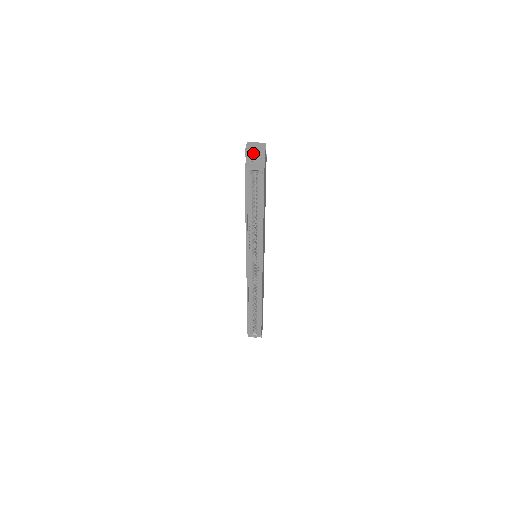
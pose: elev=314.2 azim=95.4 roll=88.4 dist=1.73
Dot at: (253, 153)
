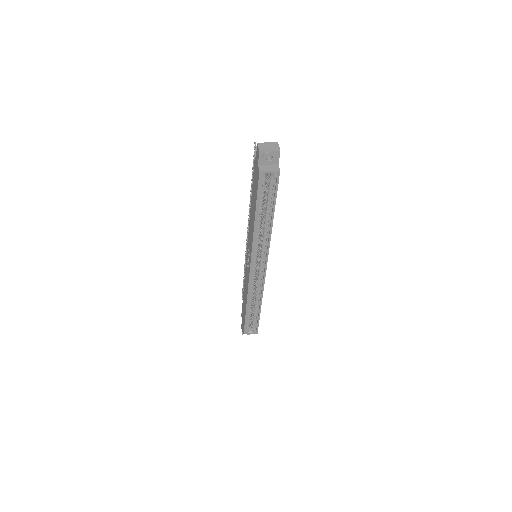
Dot at: (267, 155)
